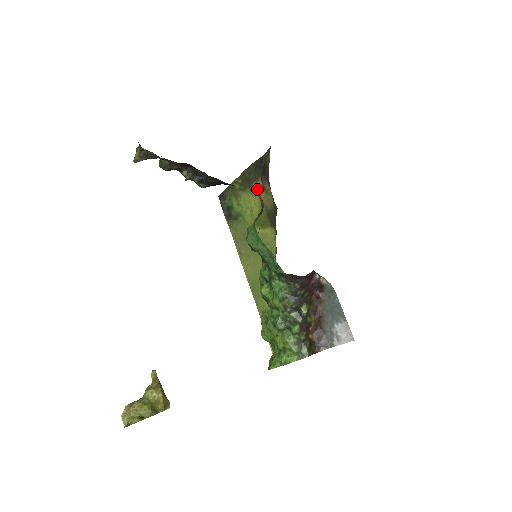
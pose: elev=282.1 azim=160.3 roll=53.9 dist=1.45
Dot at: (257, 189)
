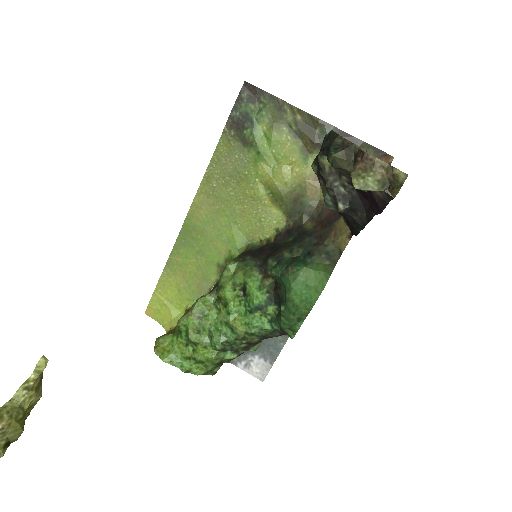
Dot at: occluded
